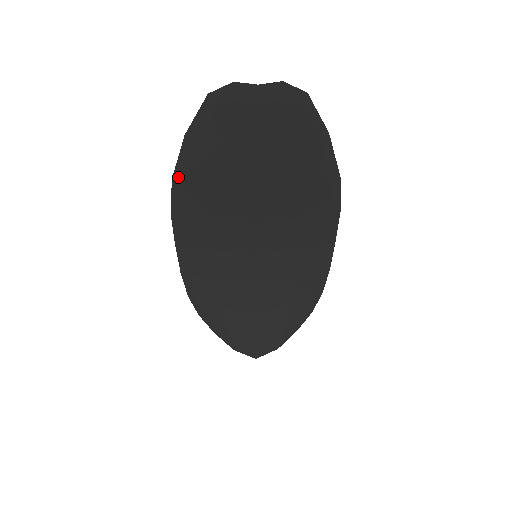
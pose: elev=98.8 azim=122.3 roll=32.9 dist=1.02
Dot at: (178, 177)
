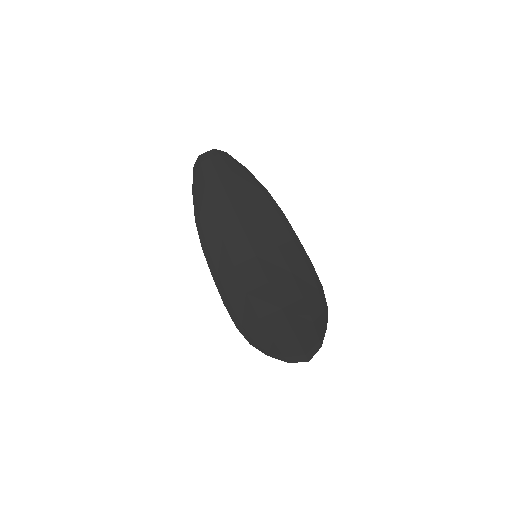
Dot at: (197, 217)
